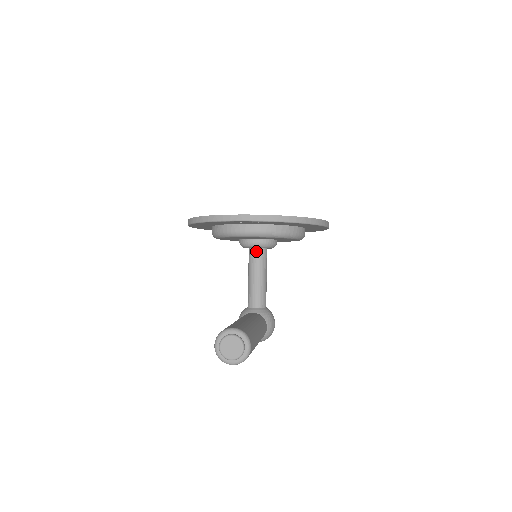
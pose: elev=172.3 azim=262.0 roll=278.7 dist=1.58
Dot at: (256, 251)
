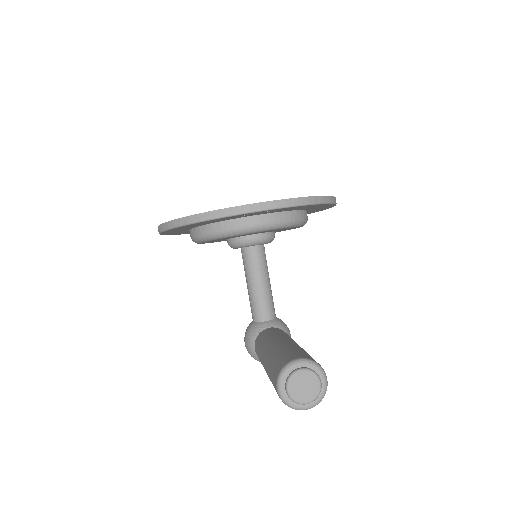
Dot at: (253, 250)
